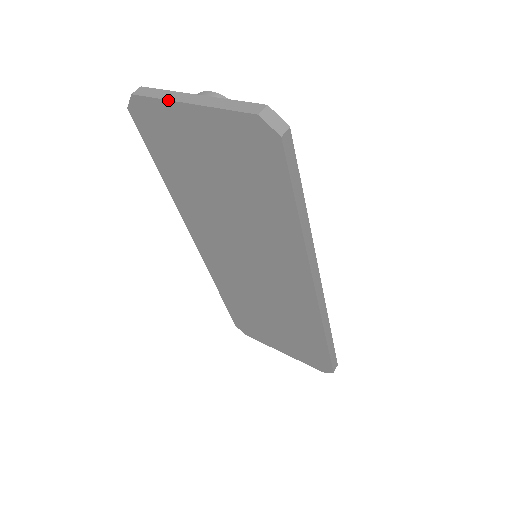
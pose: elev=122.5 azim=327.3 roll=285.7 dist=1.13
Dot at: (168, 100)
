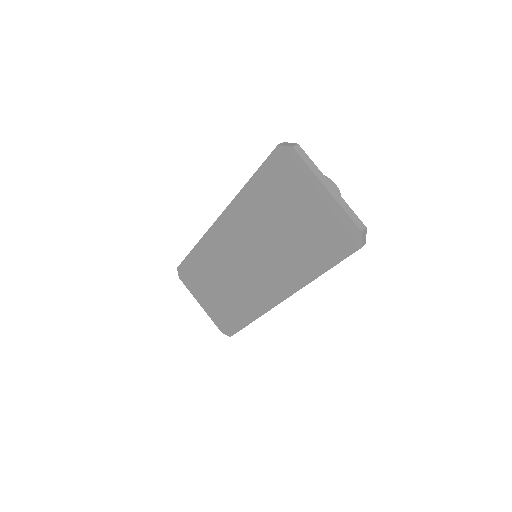
Dot at: (315, 174)
